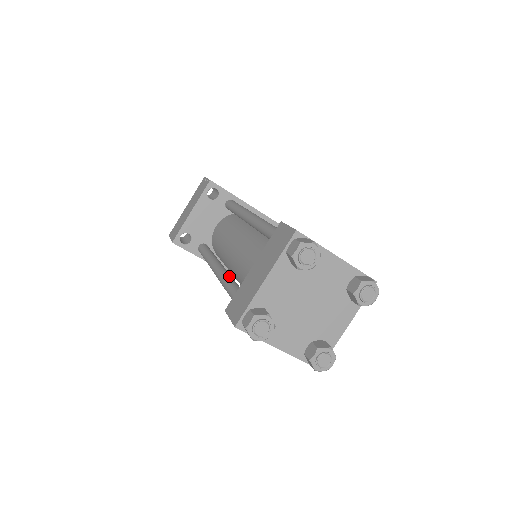
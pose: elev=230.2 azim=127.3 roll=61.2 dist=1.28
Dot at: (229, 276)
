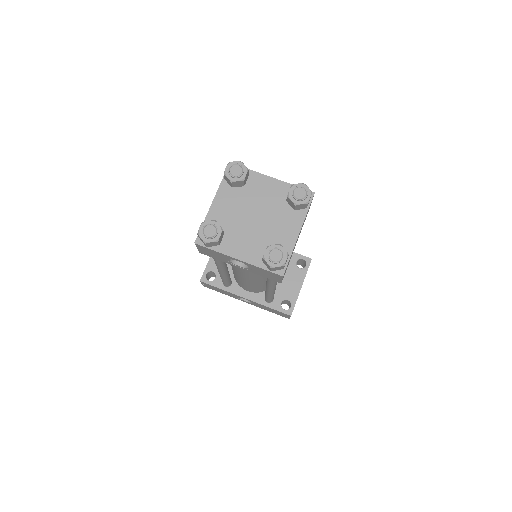
Dot at: occluded
